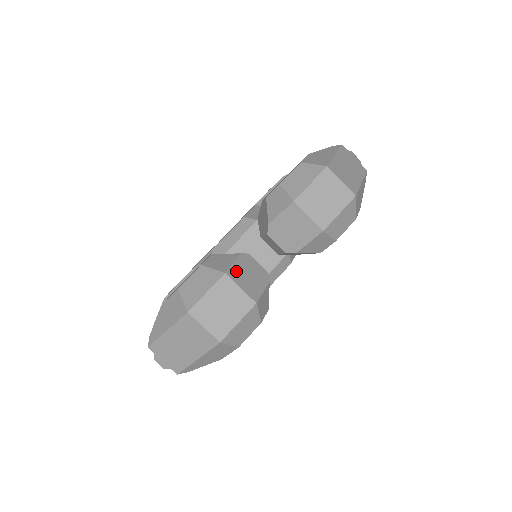
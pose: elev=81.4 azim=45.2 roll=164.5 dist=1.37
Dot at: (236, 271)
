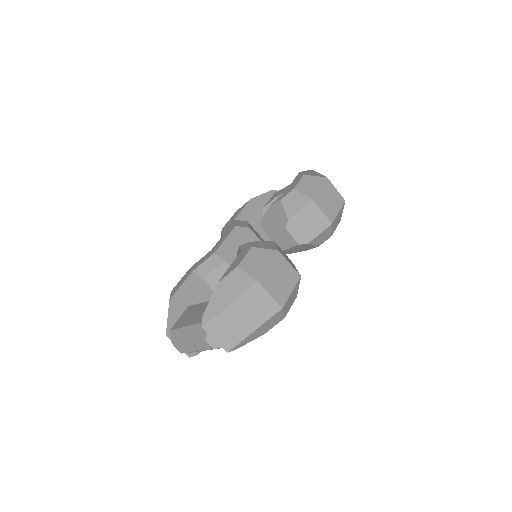
Dot at: (281, 252)
